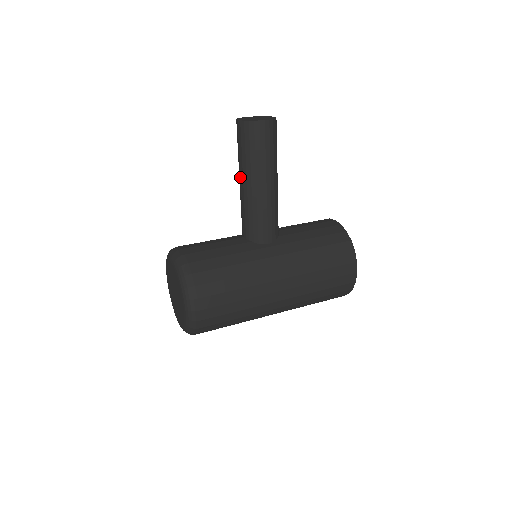
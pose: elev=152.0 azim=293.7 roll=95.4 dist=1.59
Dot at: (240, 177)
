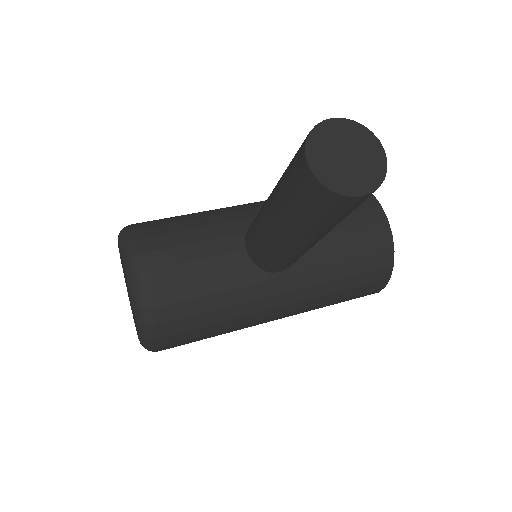
Dot at: (271, 212)
